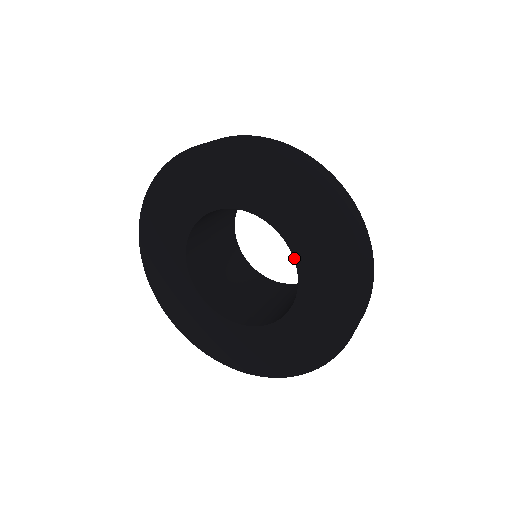
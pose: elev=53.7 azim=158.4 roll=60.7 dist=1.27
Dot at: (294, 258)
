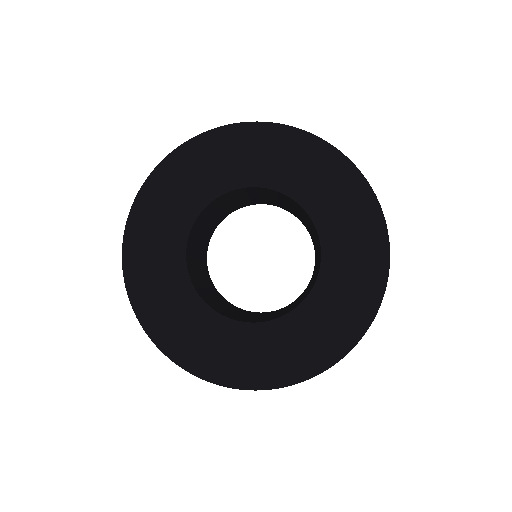
Dot at: (318, 276)
